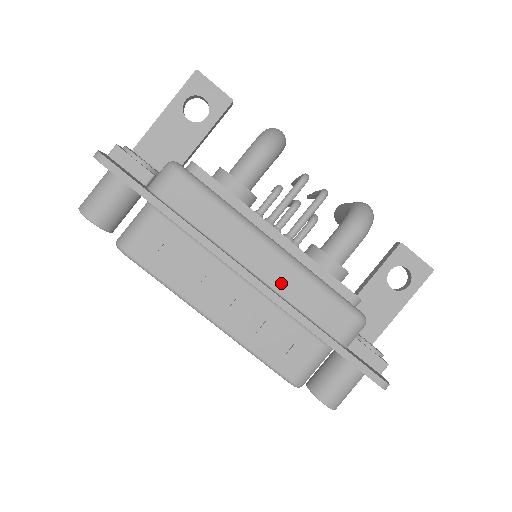
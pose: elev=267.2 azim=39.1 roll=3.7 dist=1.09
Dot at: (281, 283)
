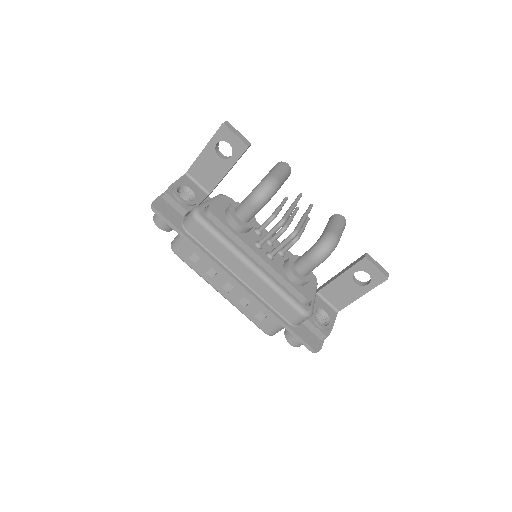
Dot at: (257, 288)
